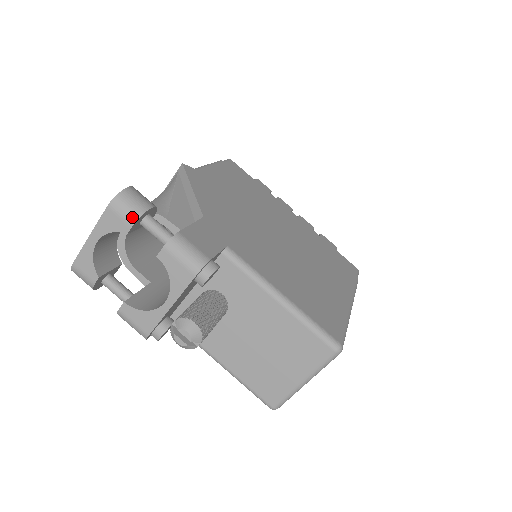
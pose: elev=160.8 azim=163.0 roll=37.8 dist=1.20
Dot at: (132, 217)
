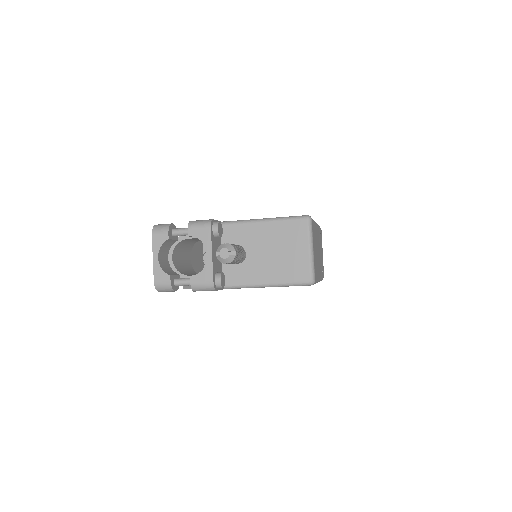
Dot at: (166, 230)
